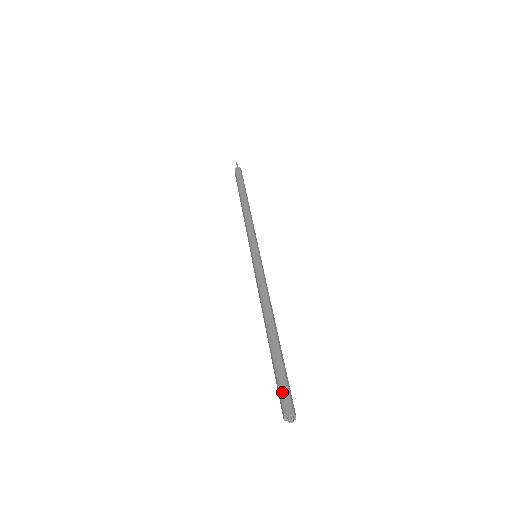
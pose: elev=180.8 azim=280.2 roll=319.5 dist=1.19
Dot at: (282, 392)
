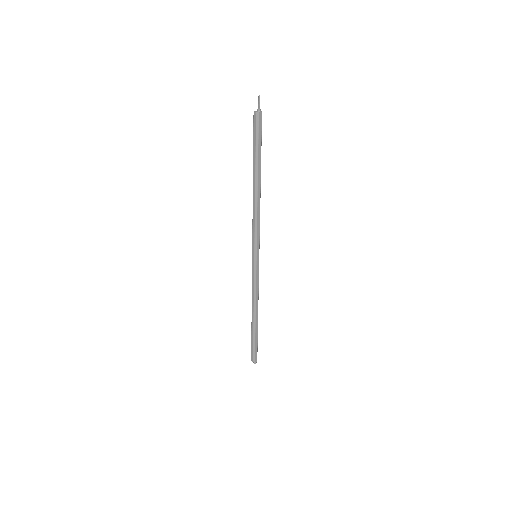
Dot at: (255, 353)
